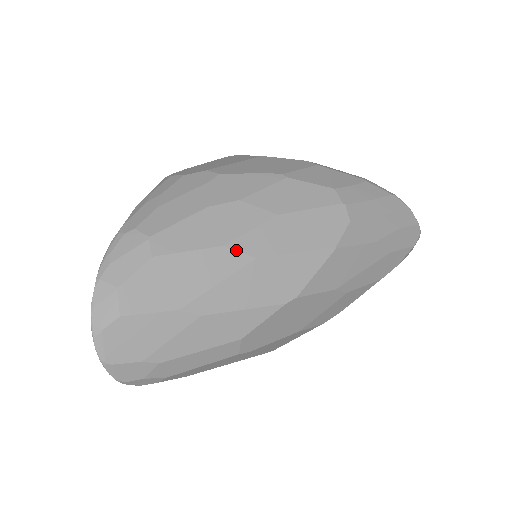
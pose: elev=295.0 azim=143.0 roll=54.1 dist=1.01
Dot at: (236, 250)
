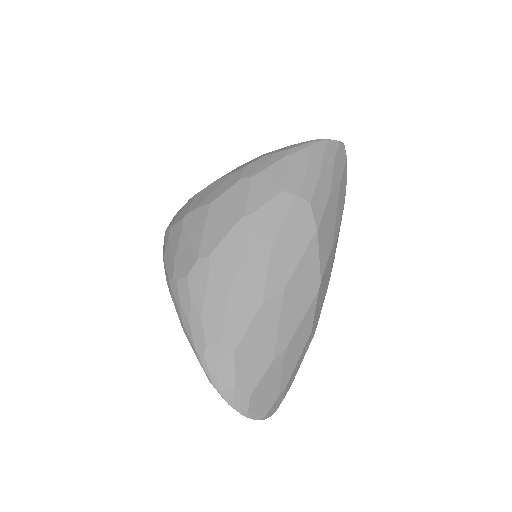
Dot at: (270, 298)
